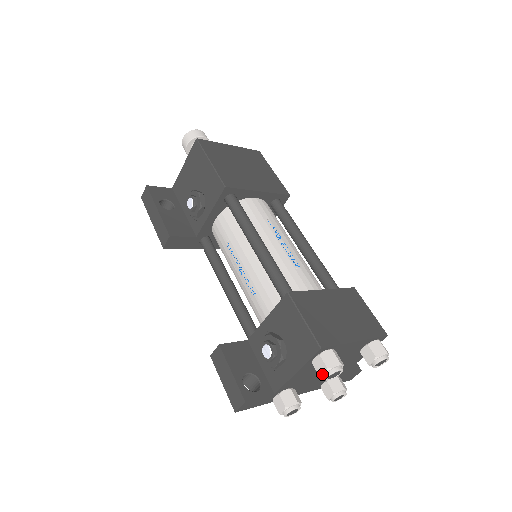
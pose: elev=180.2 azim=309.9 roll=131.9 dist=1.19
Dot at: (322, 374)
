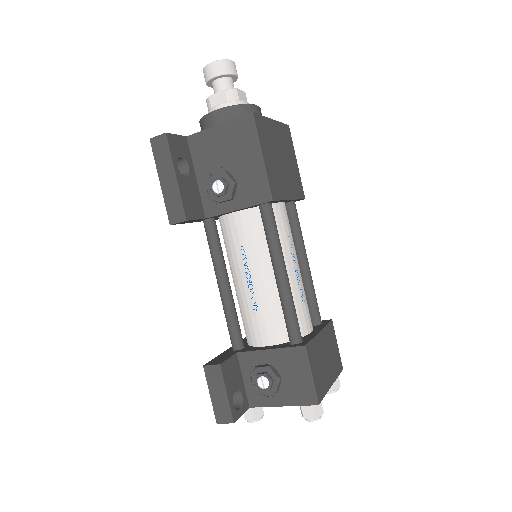
Dot at: (307, 419)
